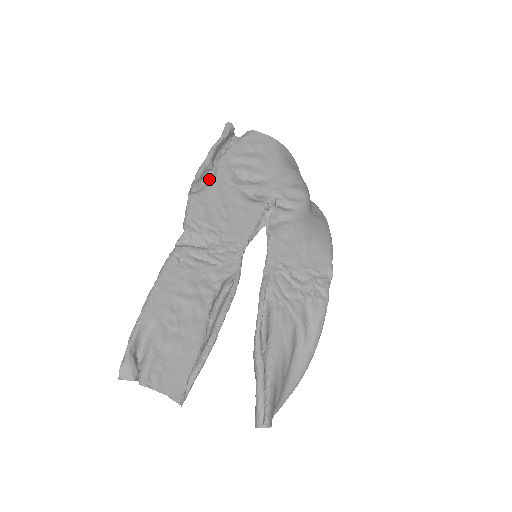
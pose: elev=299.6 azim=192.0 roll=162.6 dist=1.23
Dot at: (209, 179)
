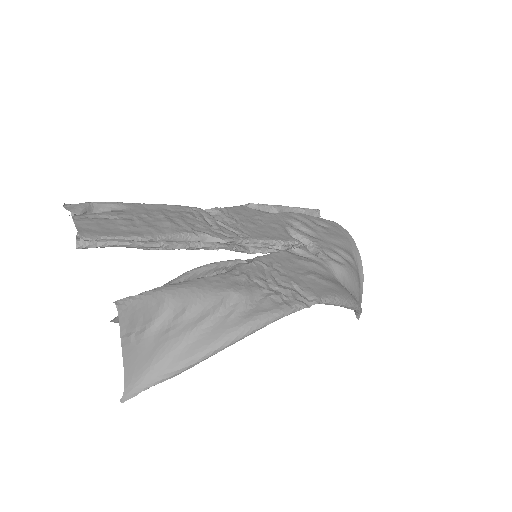
Dot at: occluded
